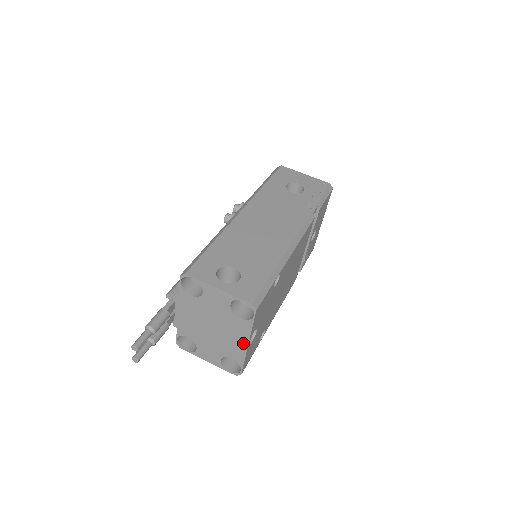
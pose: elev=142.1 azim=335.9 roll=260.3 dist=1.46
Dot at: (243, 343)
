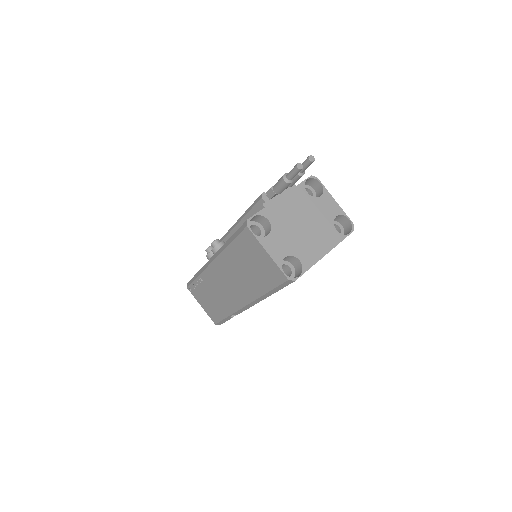
Dot at: (323, 251)
